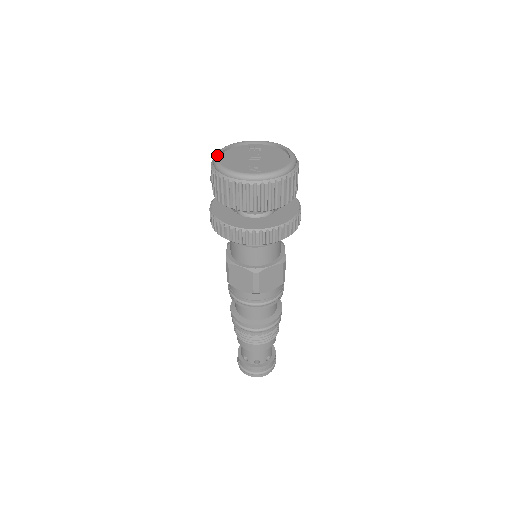
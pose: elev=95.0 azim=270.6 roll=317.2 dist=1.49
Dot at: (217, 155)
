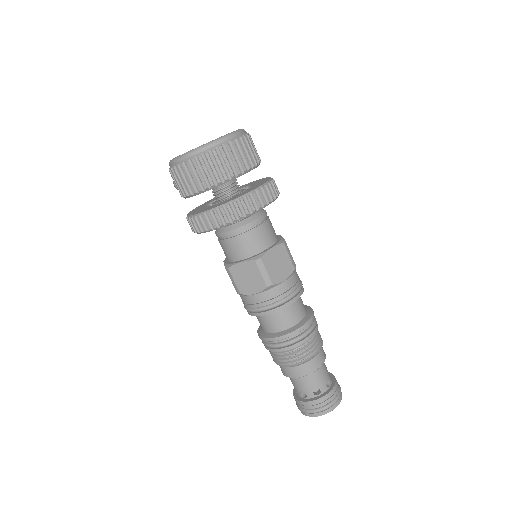
Dot at: occluded
